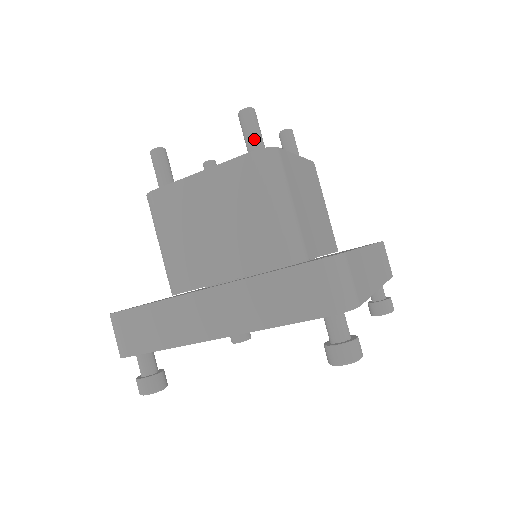
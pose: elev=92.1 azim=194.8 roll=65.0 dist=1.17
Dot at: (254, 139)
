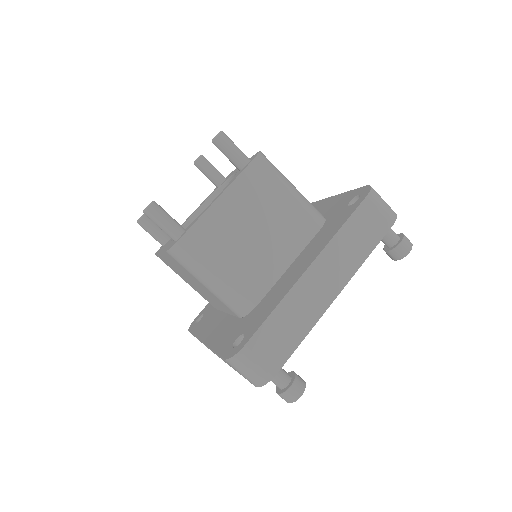
Dot at: (240, 153)
